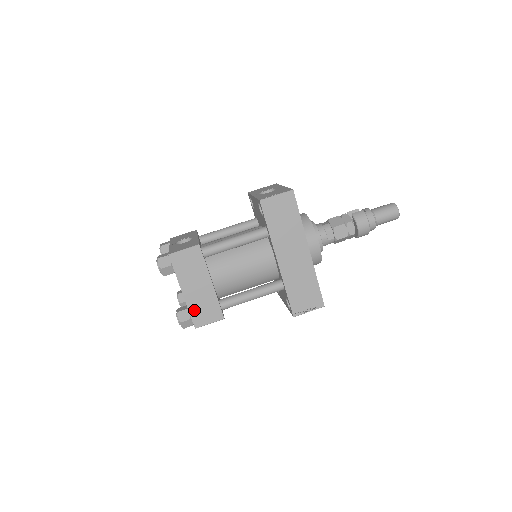
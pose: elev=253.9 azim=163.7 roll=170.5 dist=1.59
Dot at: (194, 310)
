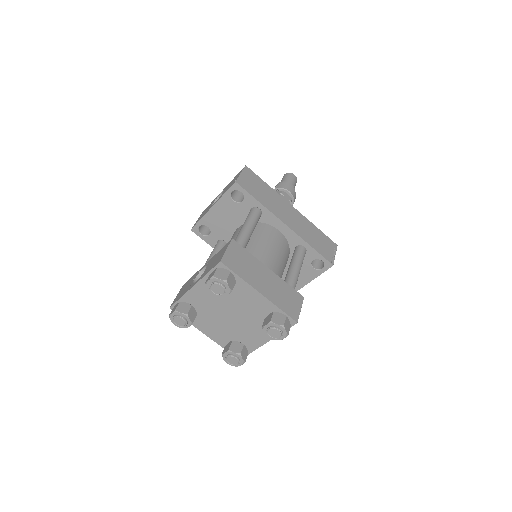
Dot at: (281, 304)
